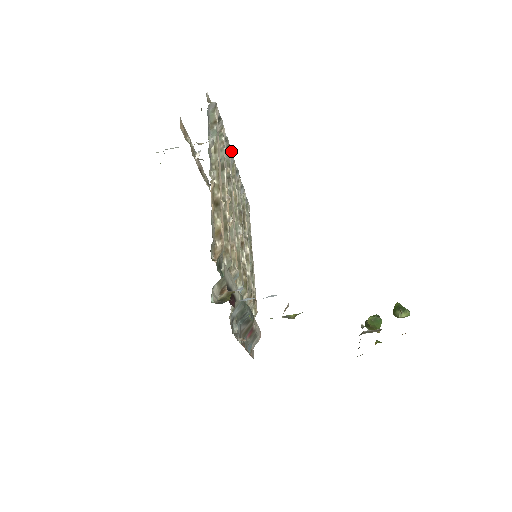
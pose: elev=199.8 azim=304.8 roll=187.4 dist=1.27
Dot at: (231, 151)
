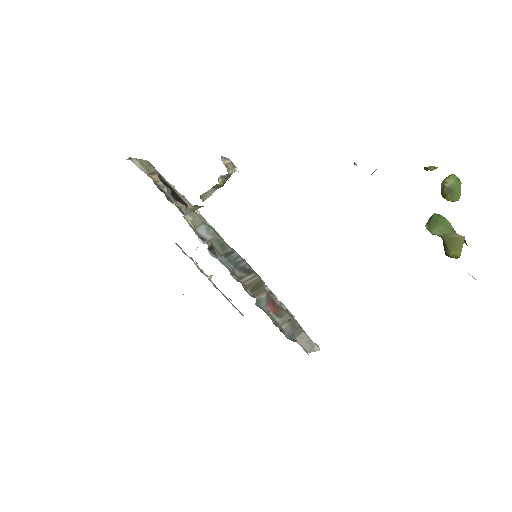
Dot at: (226, 243)
